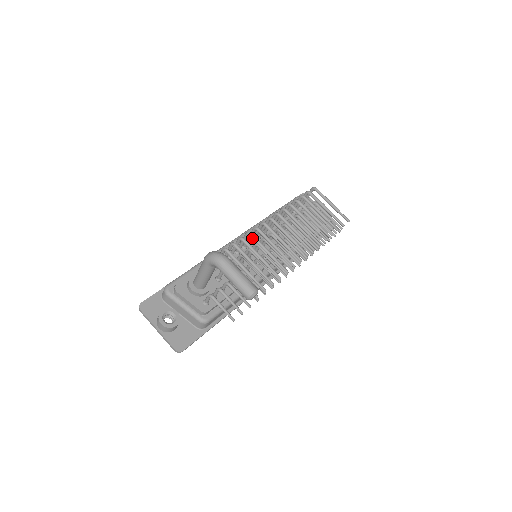
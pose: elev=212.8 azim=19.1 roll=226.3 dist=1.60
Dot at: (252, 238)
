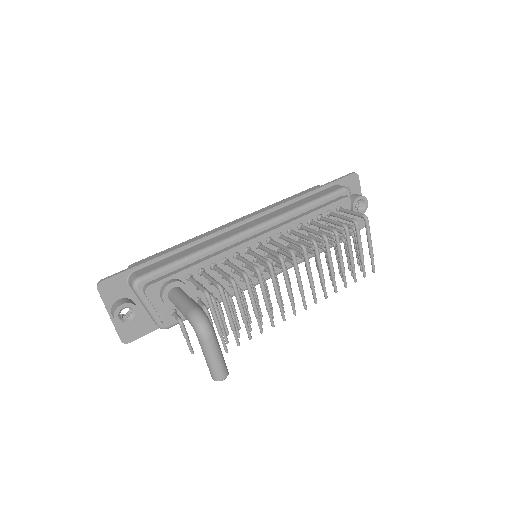
Dot at: (258, 277)
